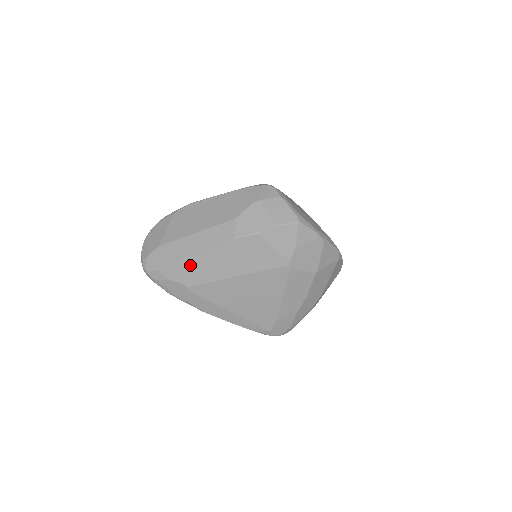
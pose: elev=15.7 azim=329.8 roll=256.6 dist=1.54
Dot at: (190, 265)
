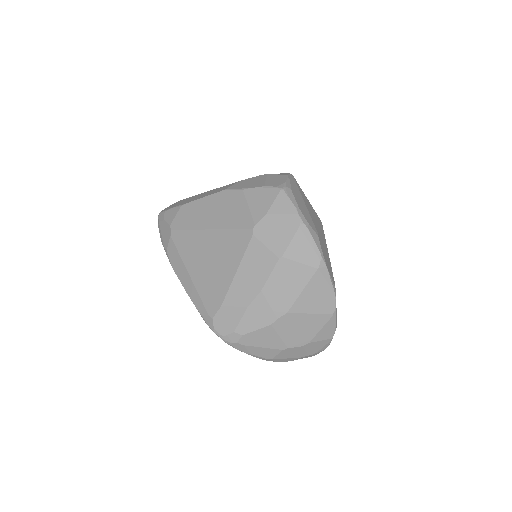
Dot at: (183, 208)
